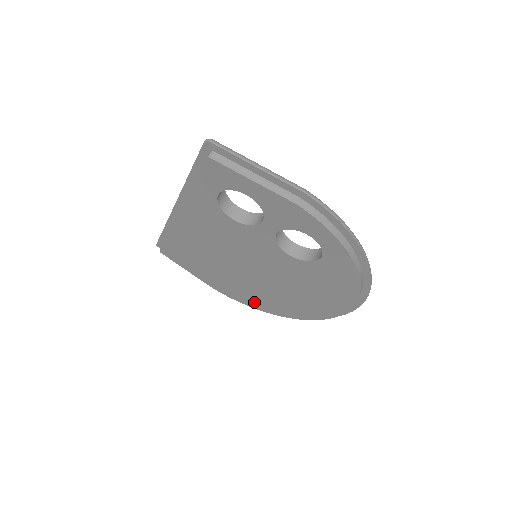
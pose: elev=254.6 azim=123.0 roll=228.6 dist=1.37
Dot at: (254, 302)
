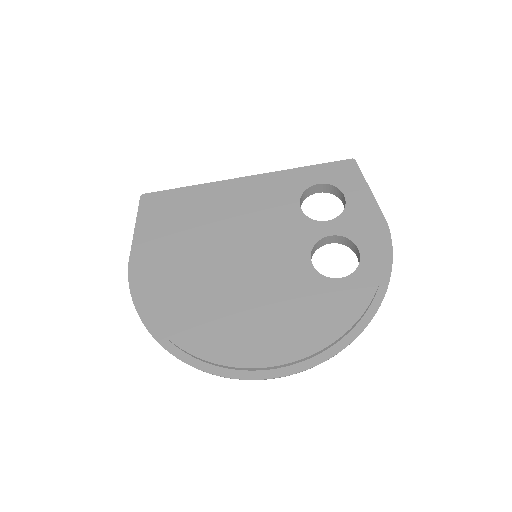
Dot at: (164, 305)
